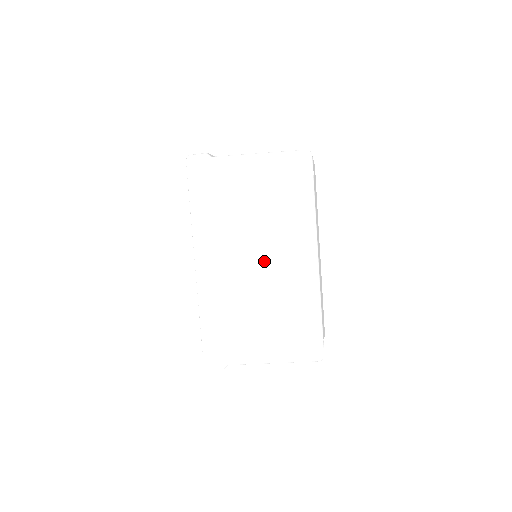
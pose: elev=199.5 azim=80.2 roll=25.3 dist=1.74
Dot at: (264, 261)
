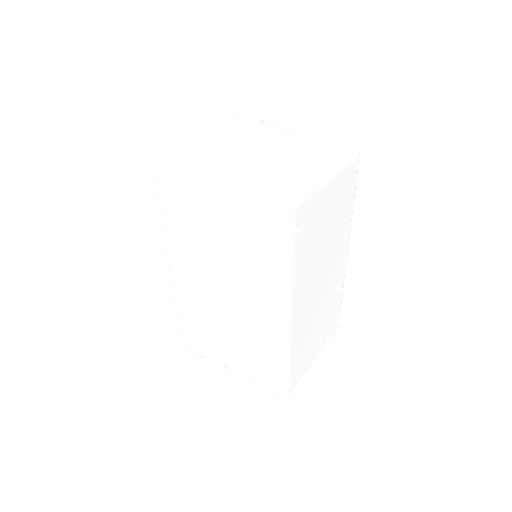
Dot at: (233, 297)
